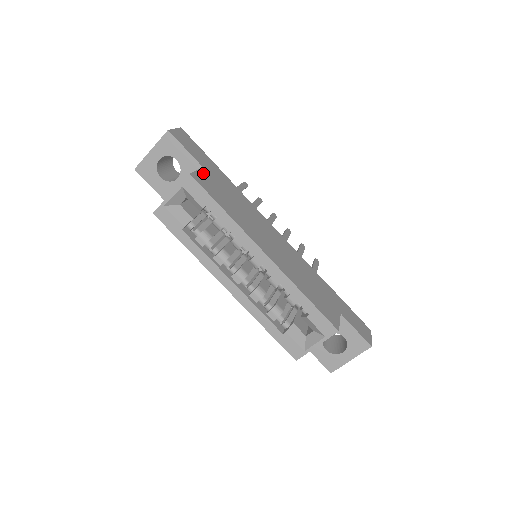
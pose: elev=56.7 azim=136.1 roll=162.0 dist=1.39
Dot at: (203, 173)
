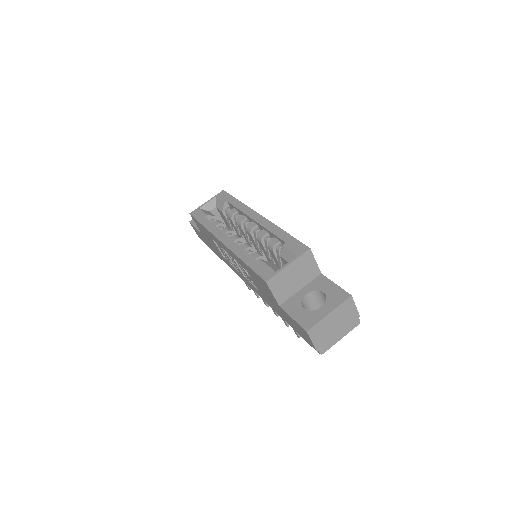
Dot at: occluded
